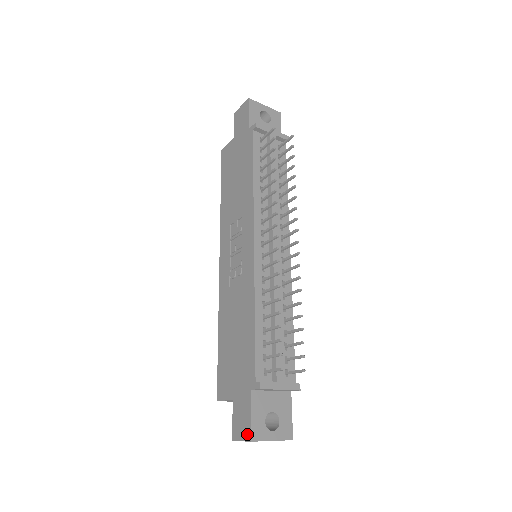
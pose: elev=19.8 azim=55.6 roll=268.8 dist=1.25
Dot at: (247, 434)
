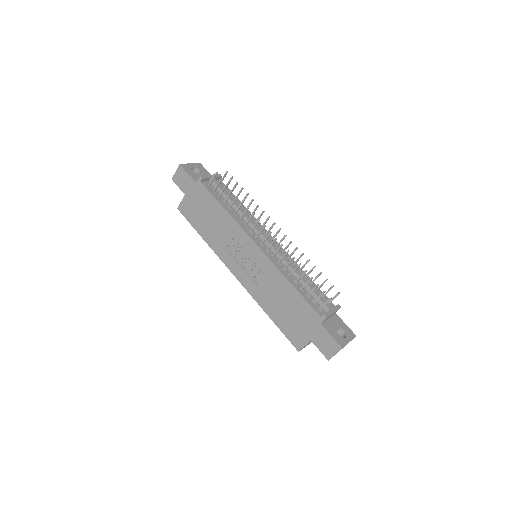
Dot at: (336, 348)
